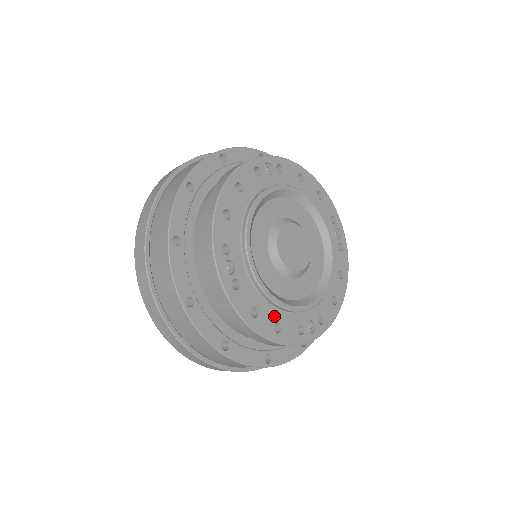
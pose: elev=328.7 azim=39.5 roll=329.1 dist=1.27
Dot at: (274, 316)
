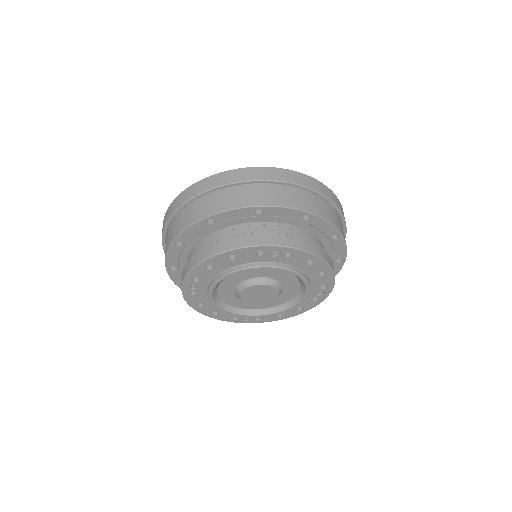
Dot at: (216, 309)
